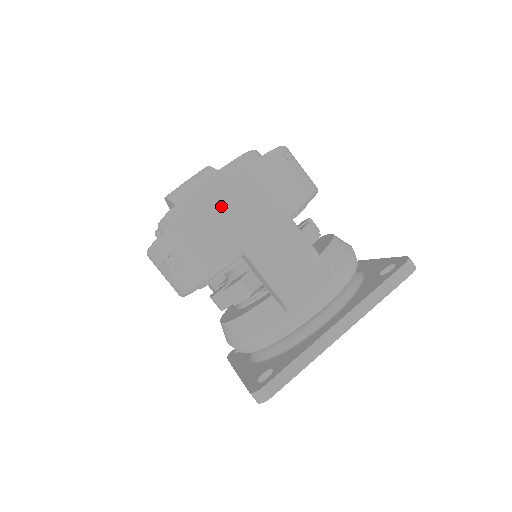
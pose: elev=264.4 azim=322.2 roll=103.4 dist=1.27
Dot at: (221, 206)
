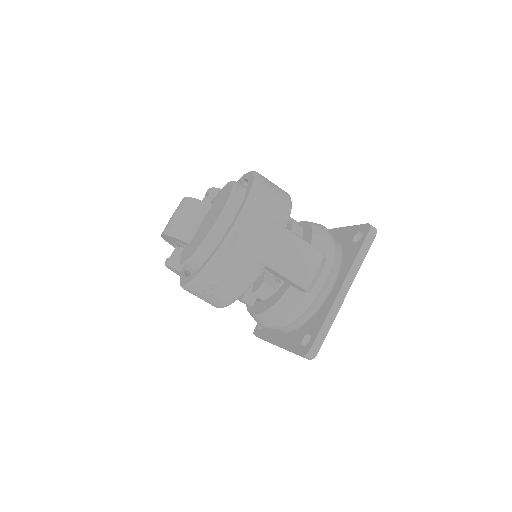
Dot at: (240, 240)
